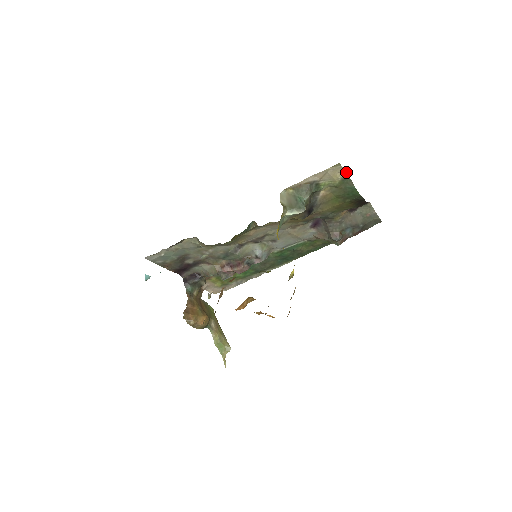
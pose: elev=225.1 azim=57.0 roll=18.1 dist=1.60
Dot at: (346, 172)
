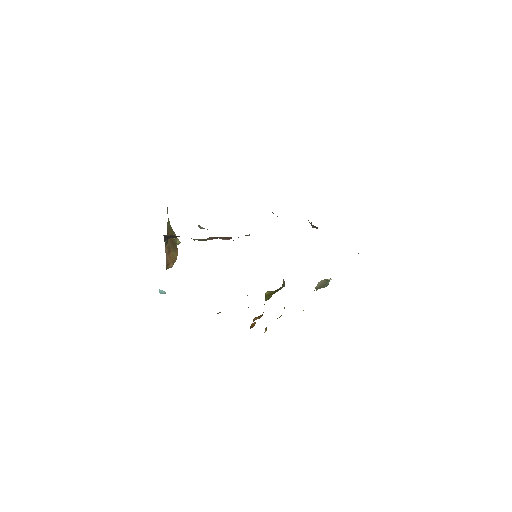
Dot at: occluded
